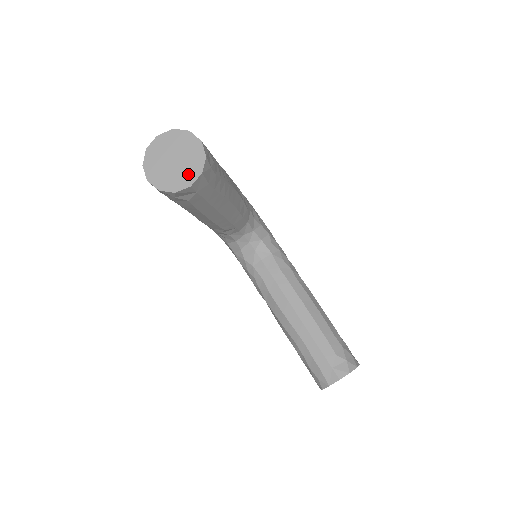
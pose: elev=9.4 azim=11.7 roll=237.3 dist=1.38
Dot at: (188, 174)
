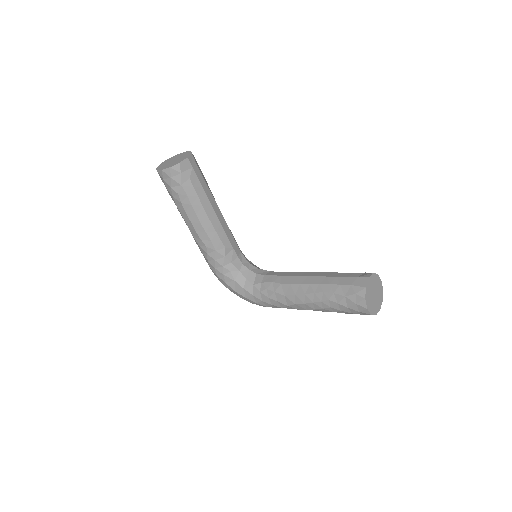
Dot at: (184, 157)
